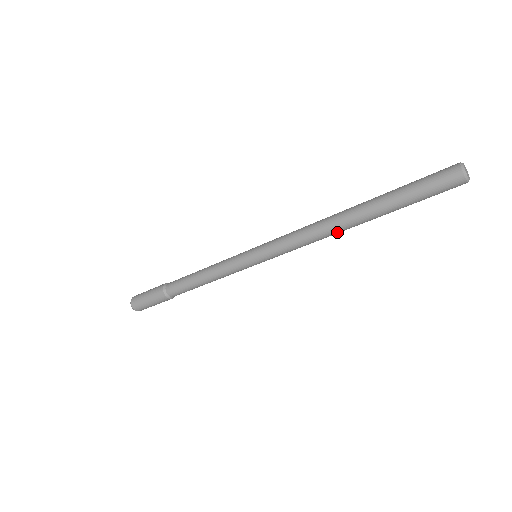
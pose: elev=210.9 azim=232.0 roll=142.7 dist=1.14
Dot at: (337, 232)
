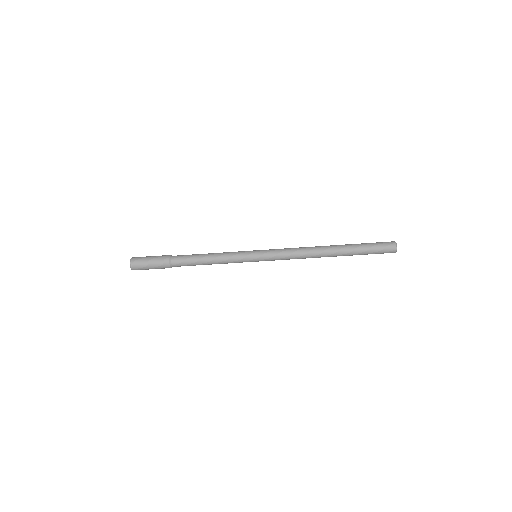
Dot at: (318, 251)
